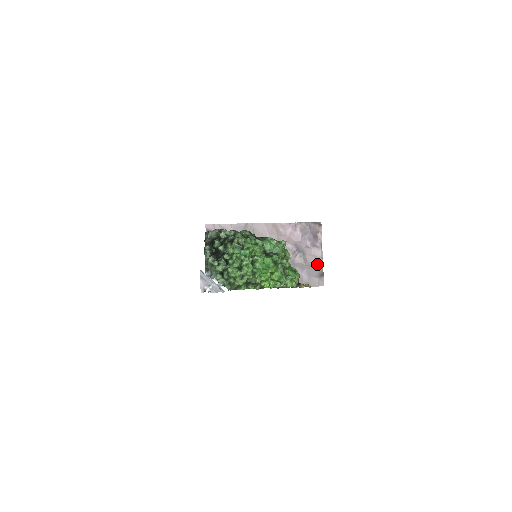
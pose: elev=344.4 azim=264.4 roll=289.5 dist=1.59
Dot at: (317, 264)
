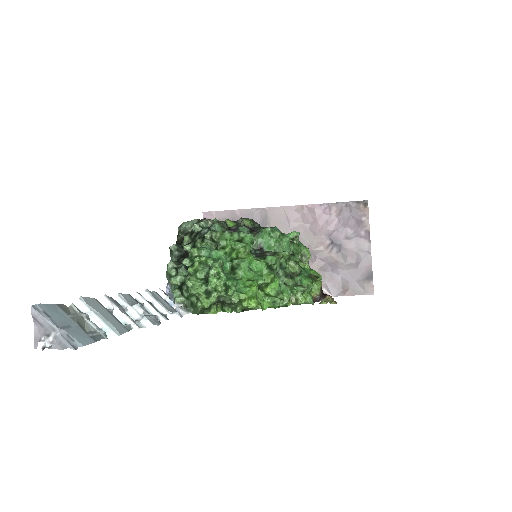
Dot at: (363, 262)
